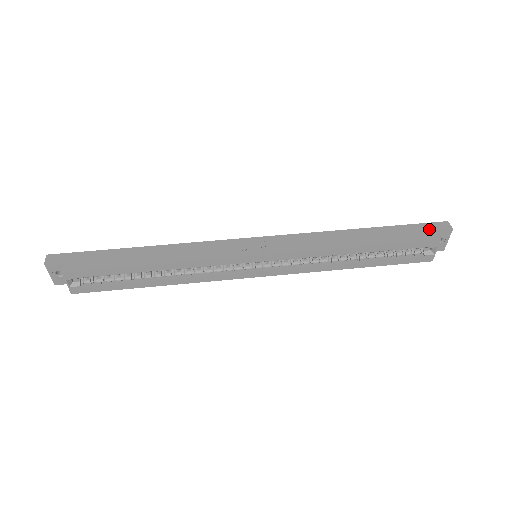
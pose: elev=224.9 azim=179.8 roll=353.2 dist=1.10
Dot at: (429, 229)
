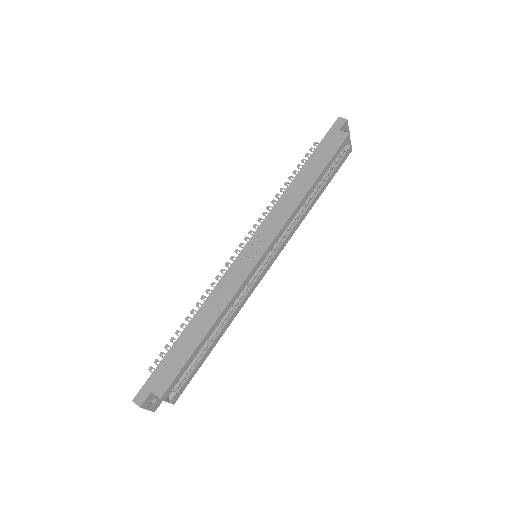
Dot at: (335, 133)
